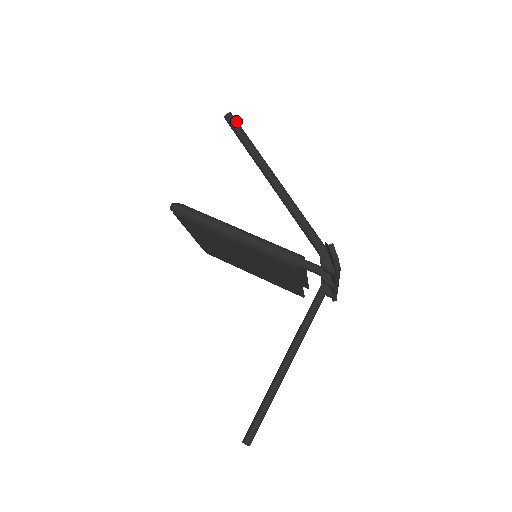
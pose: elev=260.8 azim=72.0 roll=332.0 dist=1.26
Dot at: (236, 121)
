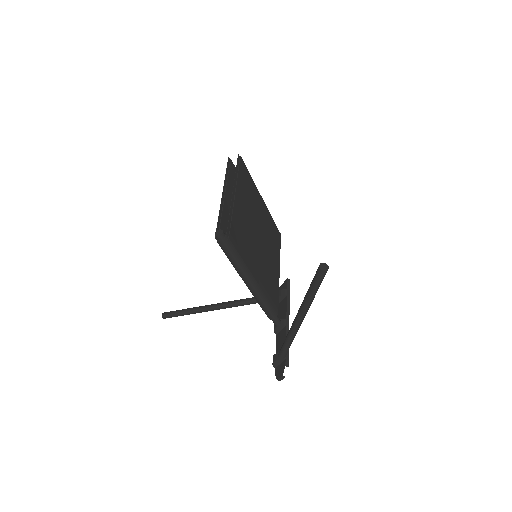
Dot at: occluded
